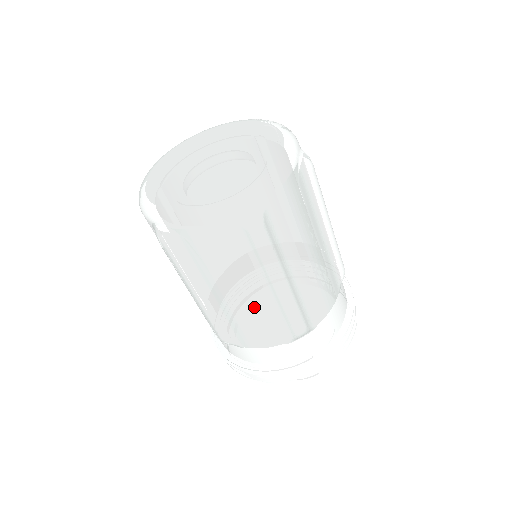
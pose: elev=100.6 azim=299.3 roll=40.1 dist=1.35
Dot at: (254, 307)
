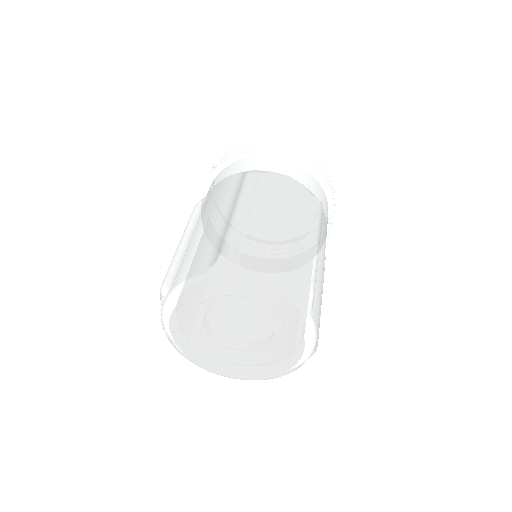
Dot at: occluded
